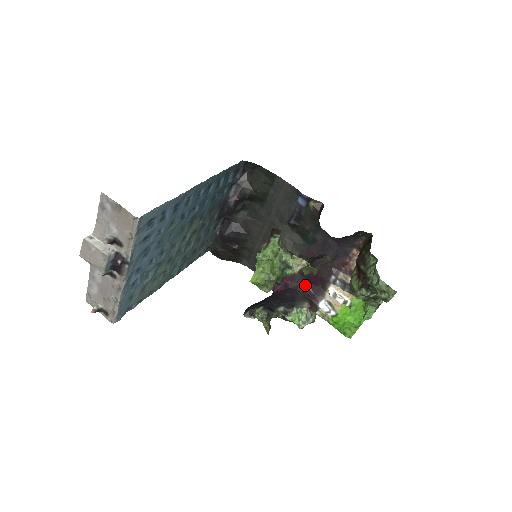
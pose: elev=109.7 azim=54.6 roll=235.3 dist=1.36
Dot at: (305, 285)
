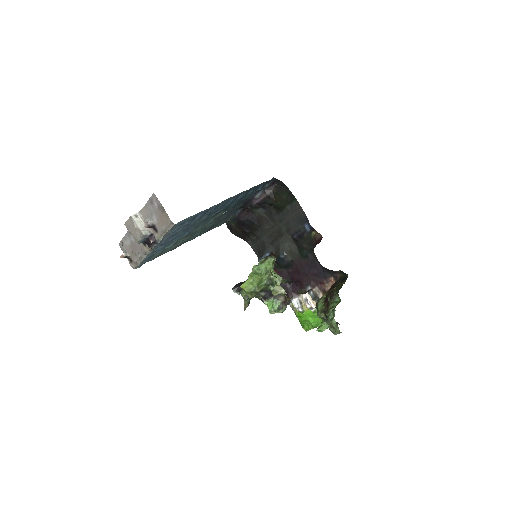
Dot at: occluded
